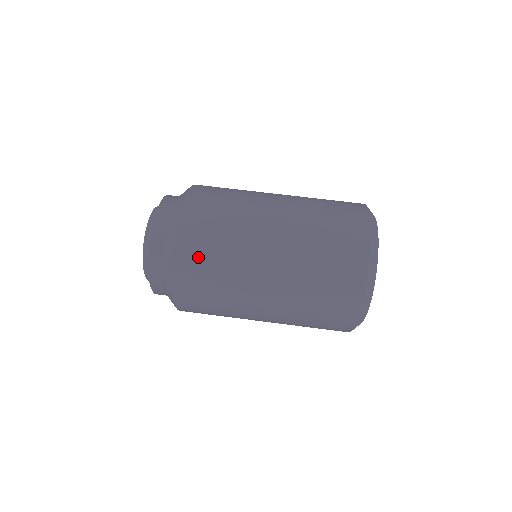
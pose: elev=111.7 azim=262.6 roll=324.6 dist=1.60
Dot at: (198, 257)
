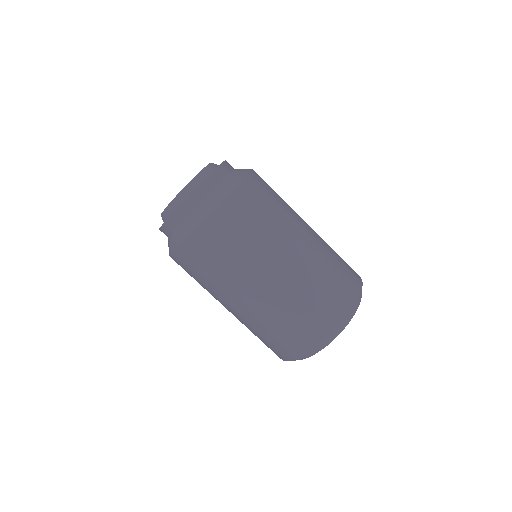
Dot at: (221, 235)
